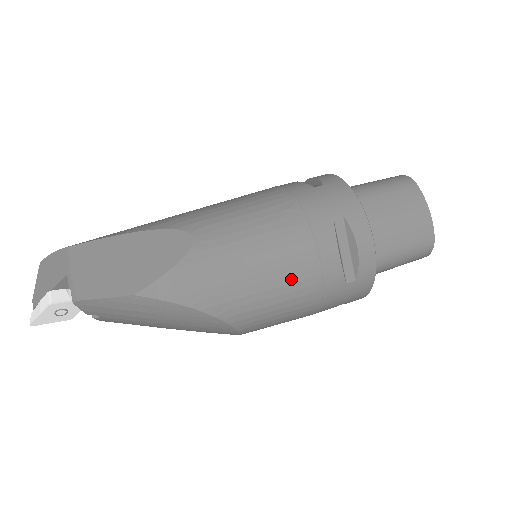
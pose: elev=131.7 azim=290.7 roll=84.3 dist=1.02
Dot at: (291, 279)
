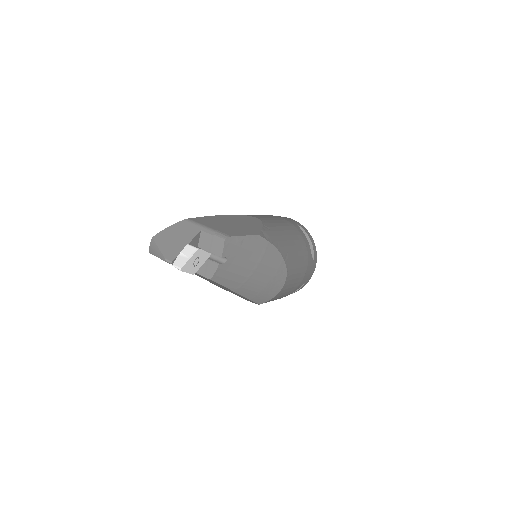
Dot at: (300, 248)
